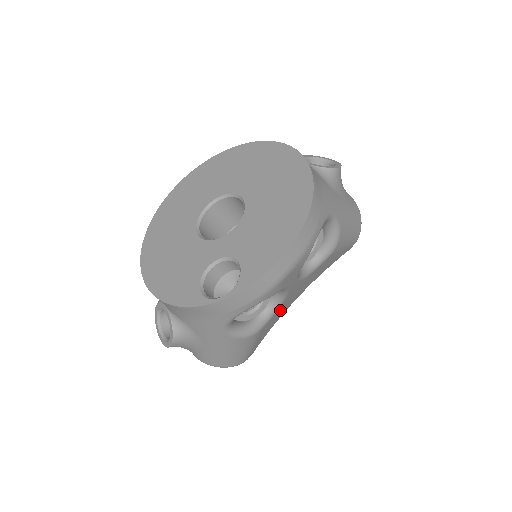
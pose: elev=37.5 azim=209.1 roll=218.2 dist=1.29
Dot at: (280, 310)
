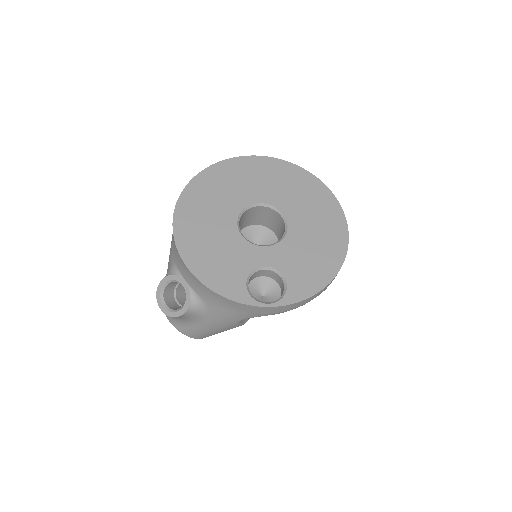
Dot at: occluded
